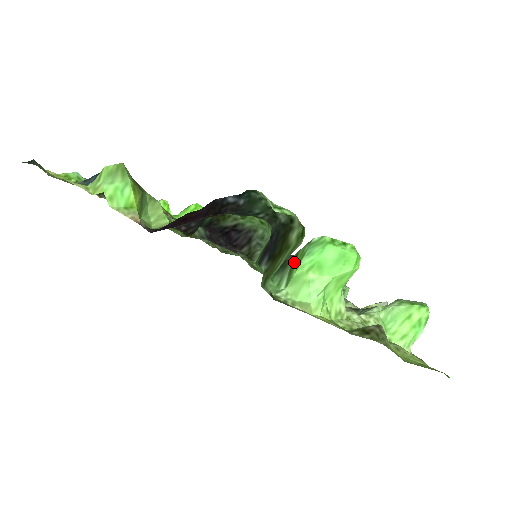
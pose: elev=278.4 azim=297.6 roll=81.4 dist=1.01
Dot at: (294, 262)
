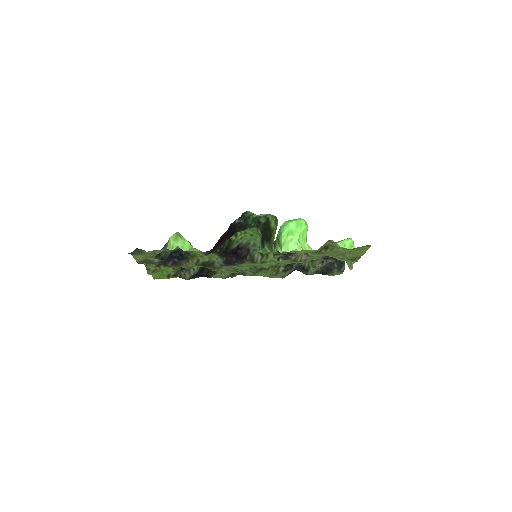
Dot at: (278, 239)
